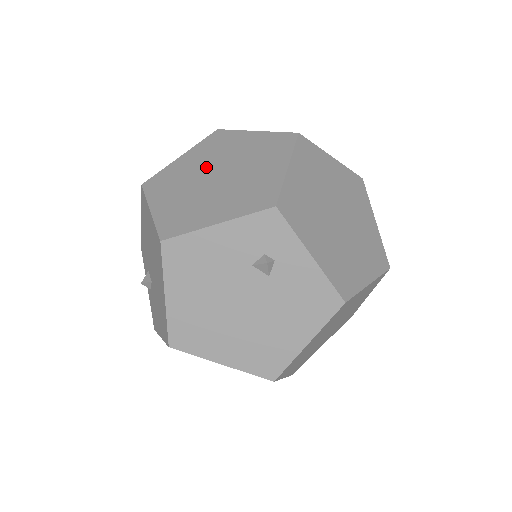
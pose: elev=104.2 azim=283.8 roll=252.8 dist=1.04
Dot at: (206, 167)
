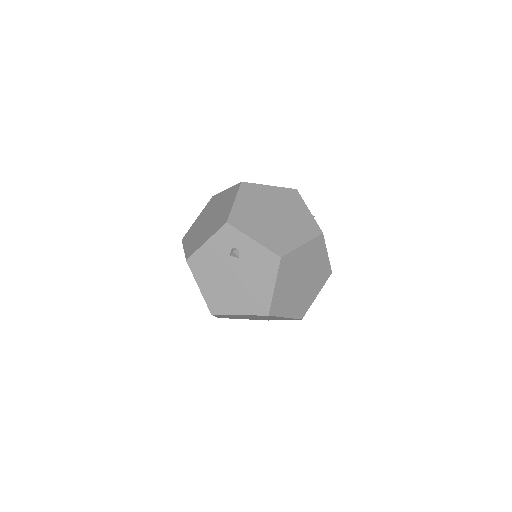
Dot at: (206, 218)
